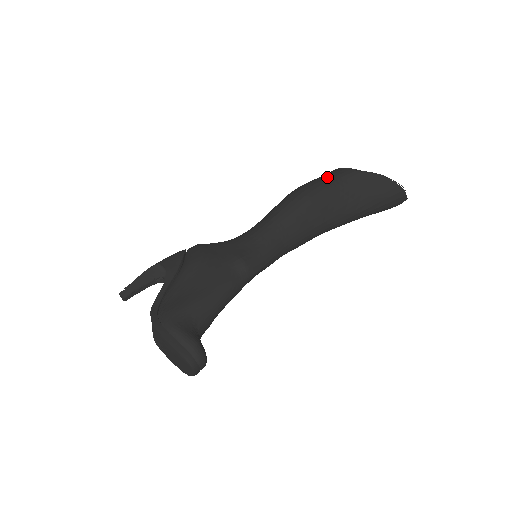
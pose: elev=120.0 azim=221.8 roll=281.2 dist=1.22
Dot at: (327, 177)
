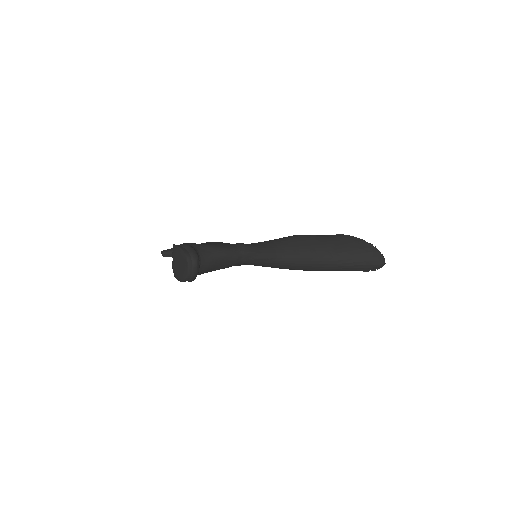
Dot at: occluded
